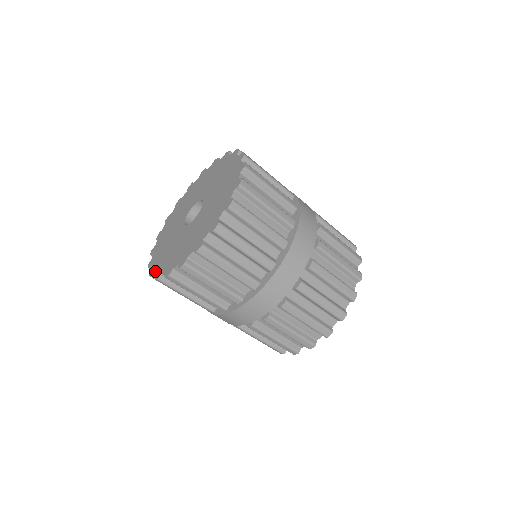
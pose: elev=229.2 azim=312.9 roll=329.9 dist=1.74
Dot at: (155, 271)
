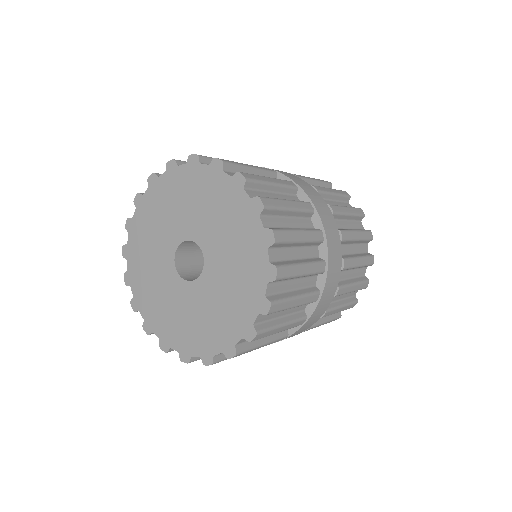
Dot at: (131, 288)
